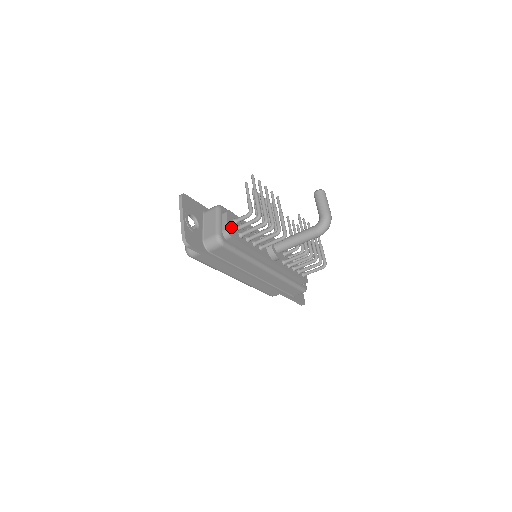
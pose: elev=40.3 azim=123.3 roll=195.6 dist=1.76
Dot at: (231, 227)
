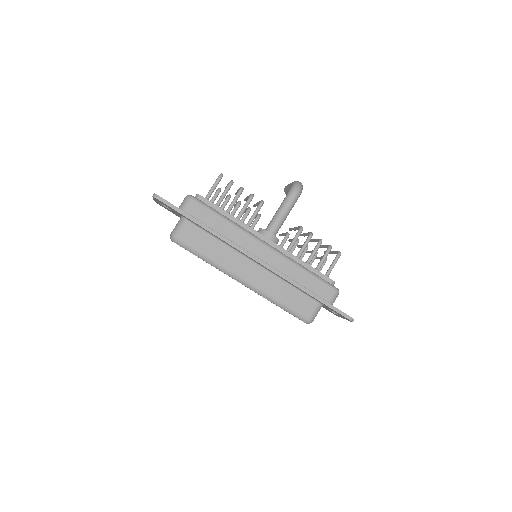
Dot at: occluded
